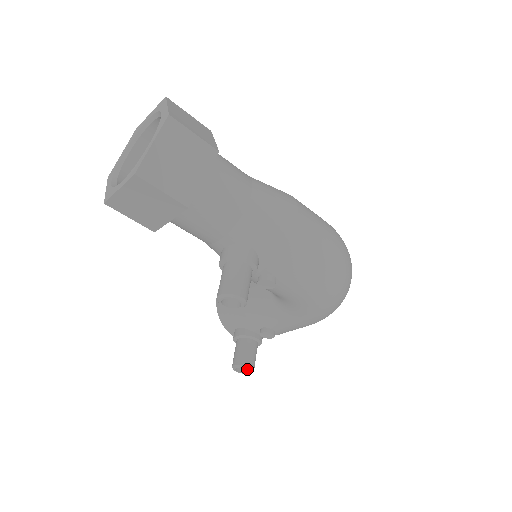
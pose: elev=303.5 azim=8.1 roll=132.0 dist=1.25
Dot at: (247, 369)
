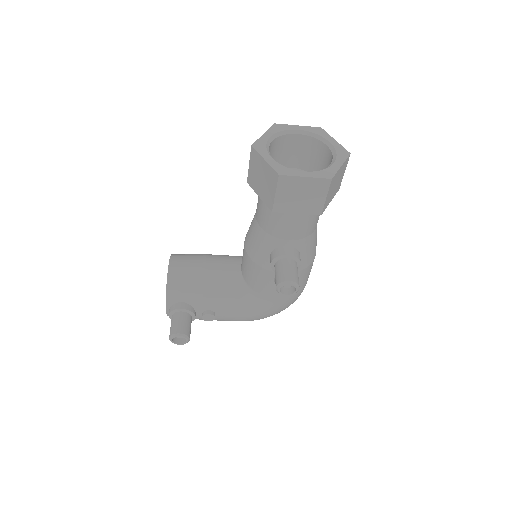
Dot at: (178, 340)
